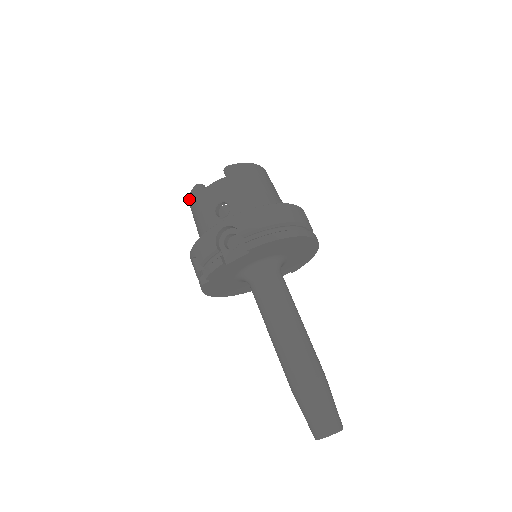
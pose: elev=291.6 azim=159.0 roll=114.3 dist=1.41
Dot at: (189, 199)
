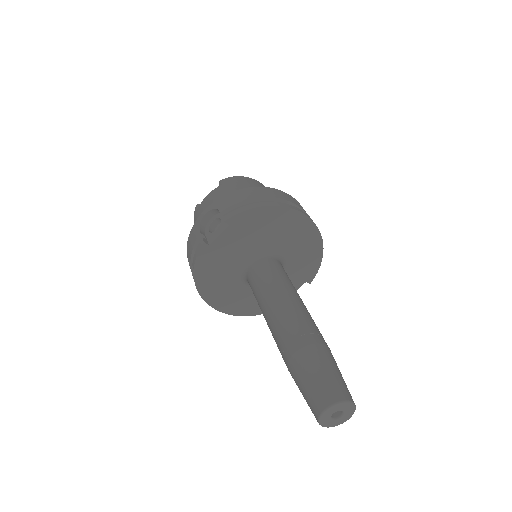
Dot at: occluded
